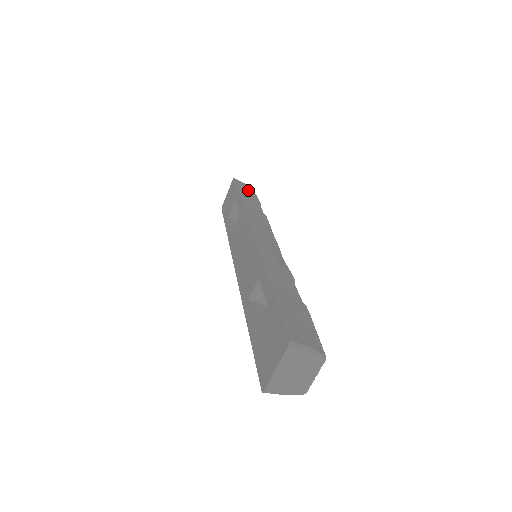
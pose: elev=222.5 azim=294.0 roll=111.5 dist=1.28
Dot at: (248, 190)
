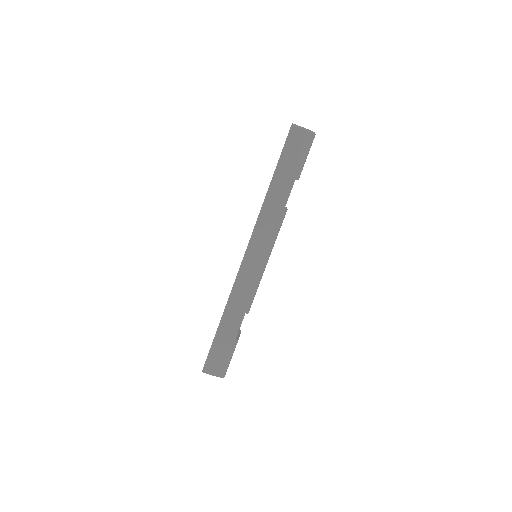
Dot at: occluded
